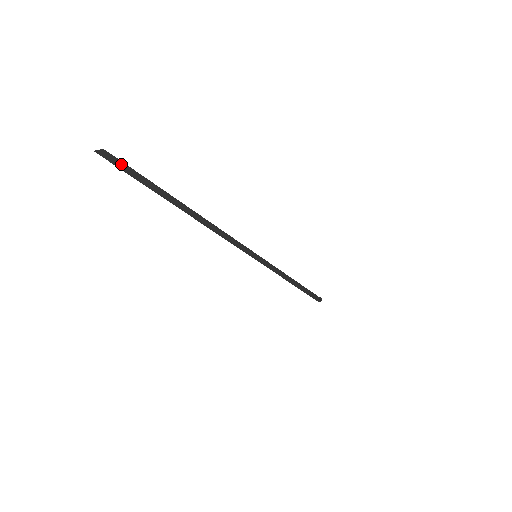
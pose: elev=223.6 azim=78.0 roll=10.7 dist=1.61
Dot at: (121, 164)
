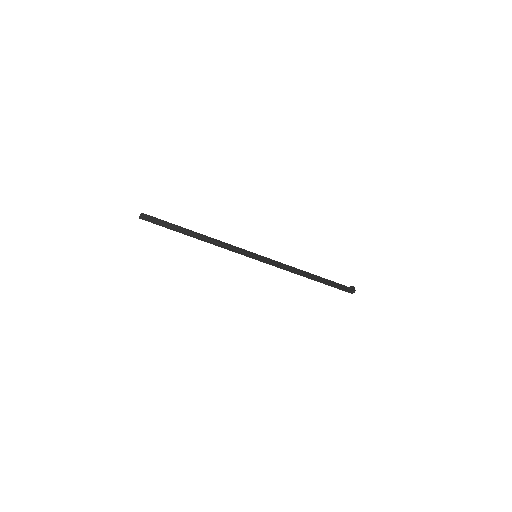
Dot at: (151, 218)
